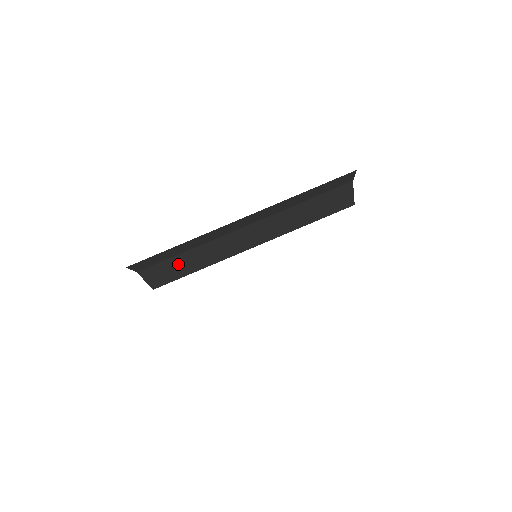
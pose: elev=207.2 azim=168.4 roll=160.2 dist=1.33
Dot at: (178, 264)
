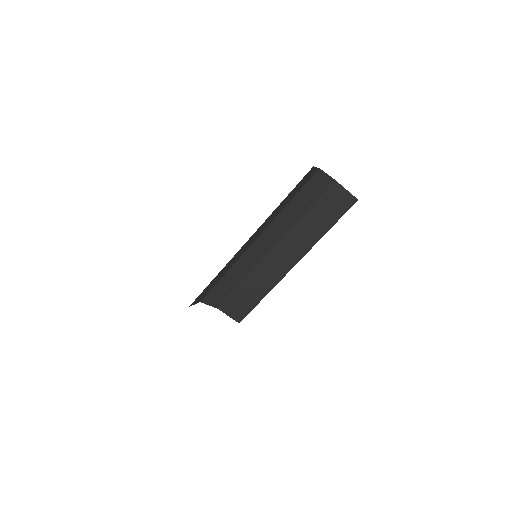
Dot at: (243, 295)
